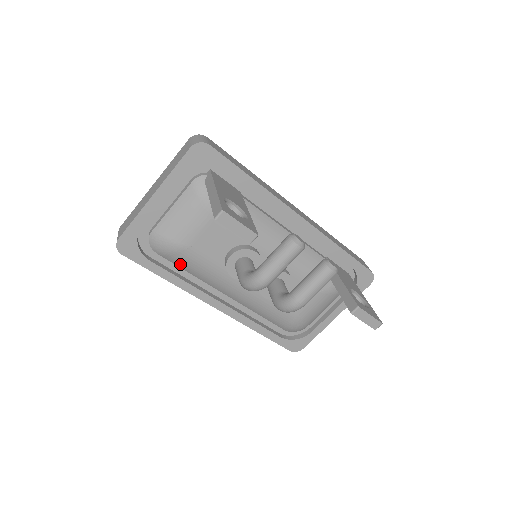
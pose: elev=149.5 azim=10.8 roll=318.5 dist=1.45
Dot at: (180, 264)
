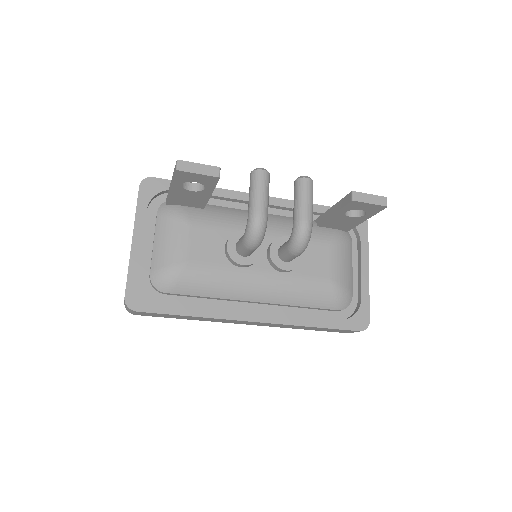
Dot at: (193, 289)
